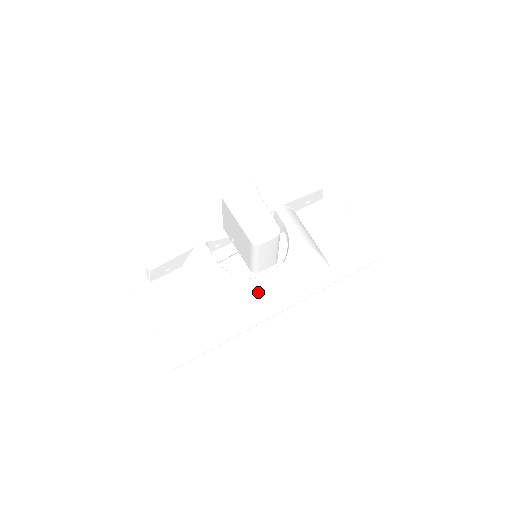
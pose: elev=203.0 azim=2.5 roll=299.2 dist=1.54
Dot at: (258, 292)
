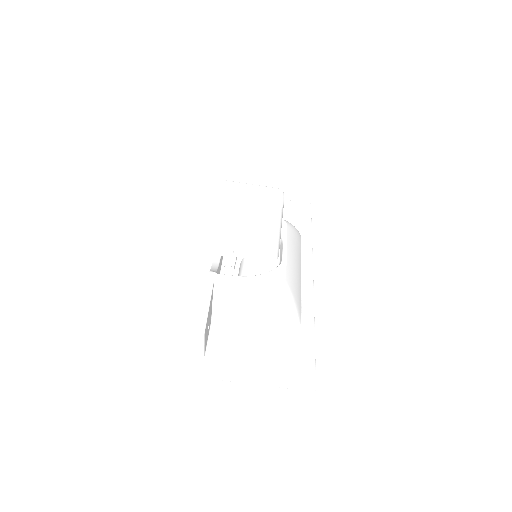
Dot at: (293, 272)
